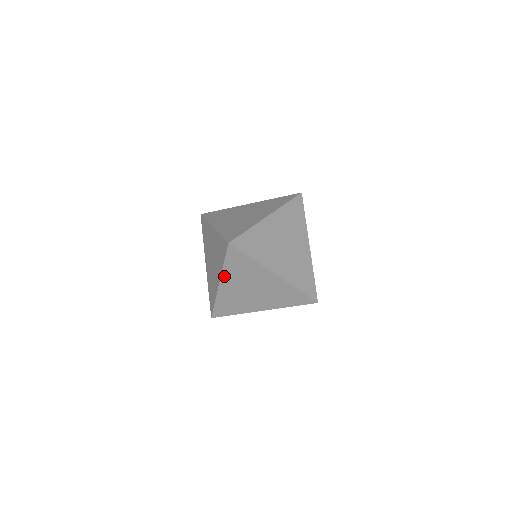
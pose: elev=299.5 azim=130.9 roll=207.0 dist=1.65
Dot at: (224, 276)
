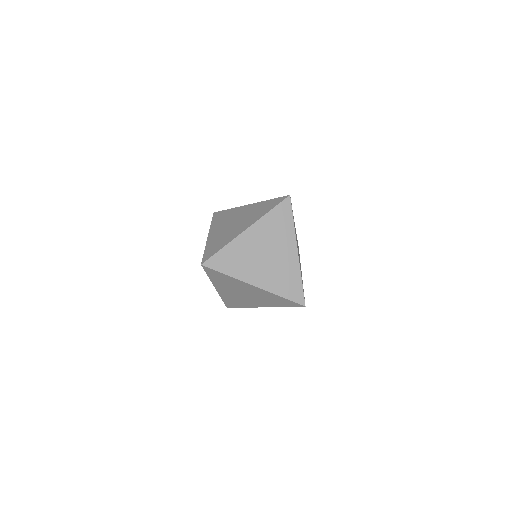
Dot at: (258, 224)
